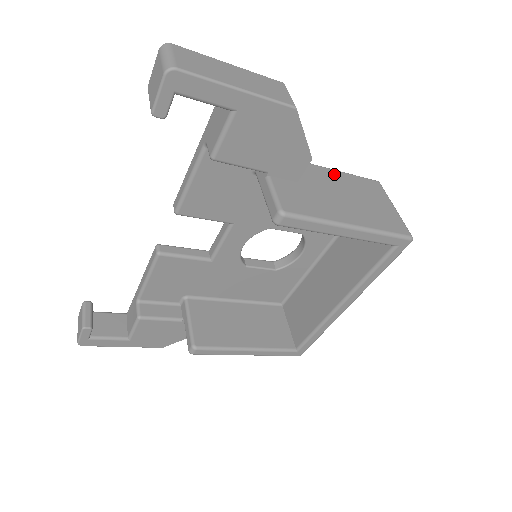
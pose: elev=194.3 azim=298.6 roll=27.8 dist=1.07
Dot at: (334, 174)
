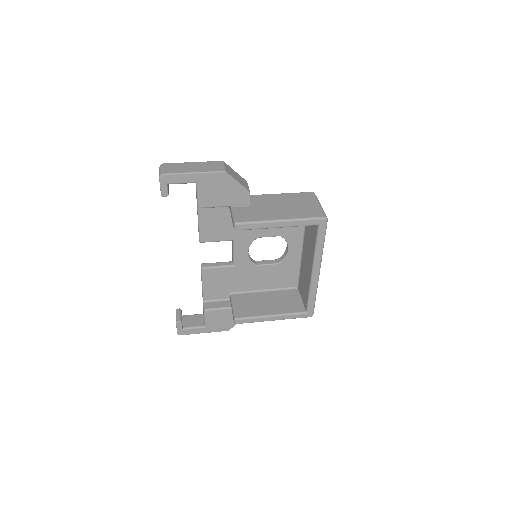
Dot at: (278, 196)
